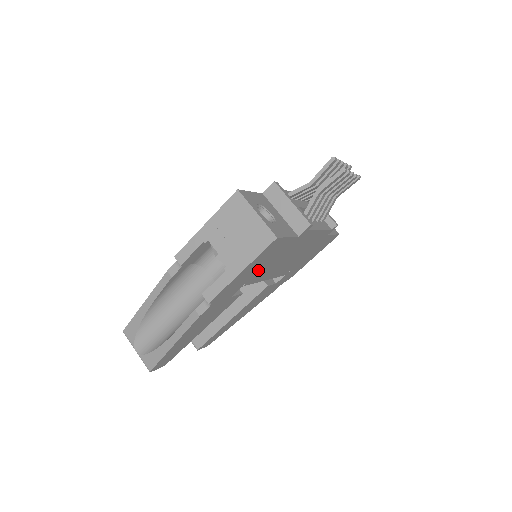
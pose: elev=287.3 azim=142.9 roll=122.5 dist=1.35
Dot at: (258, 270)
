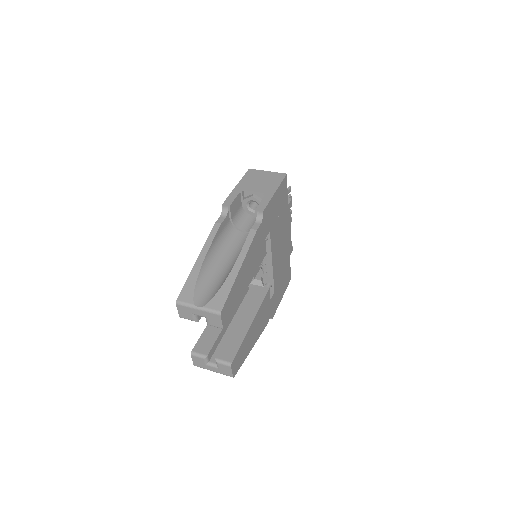
Dot at: (276, 218)
